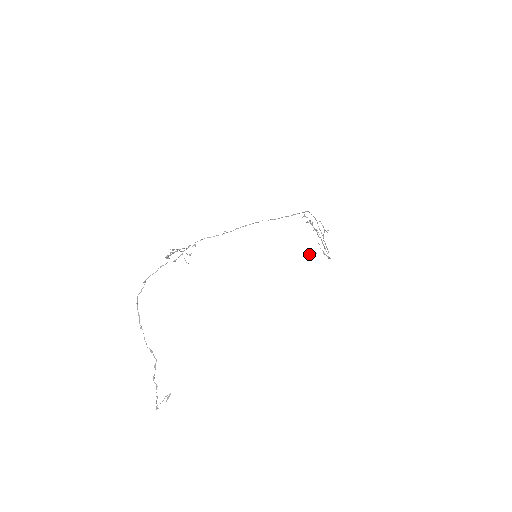
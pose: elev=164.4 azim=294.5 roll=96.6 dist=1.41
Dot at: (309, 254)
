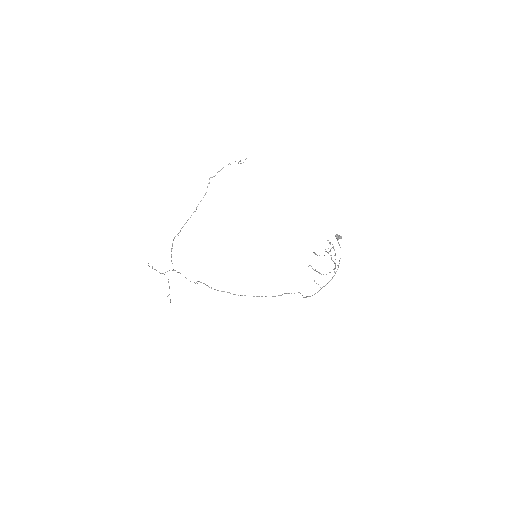
Dot at: occluded
